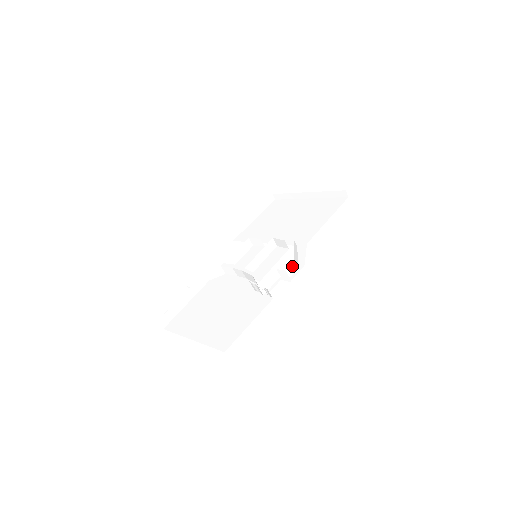
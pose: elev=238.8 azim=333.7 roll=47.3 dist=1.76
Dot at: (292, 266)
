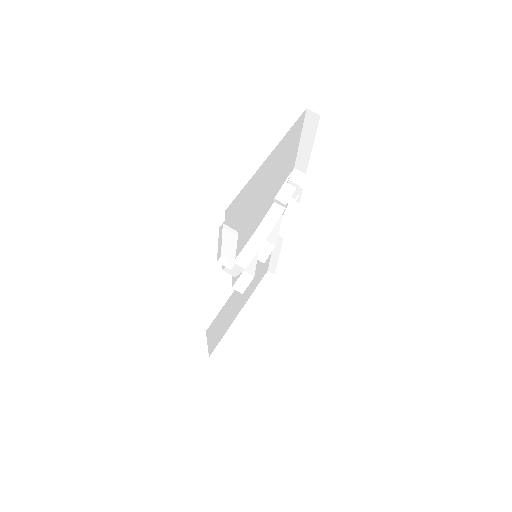
Dot at: occluded
